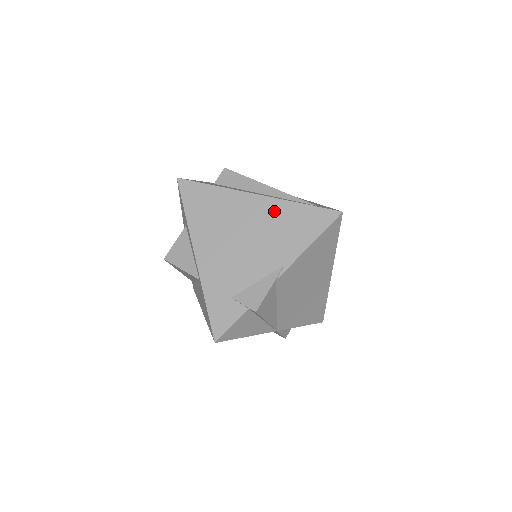
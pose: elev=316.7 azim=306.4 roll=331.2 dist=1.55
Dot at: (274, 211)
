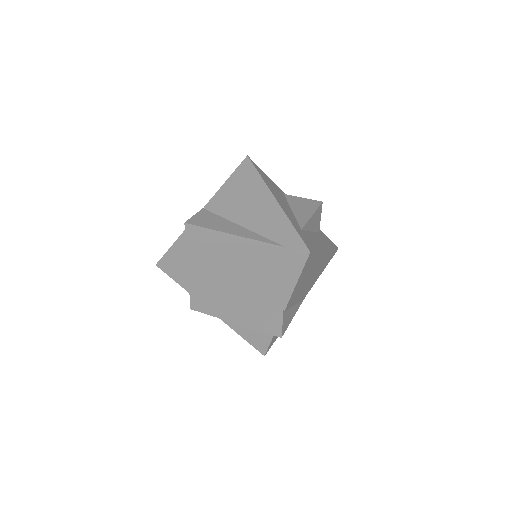
Dot at: (251, 268)
